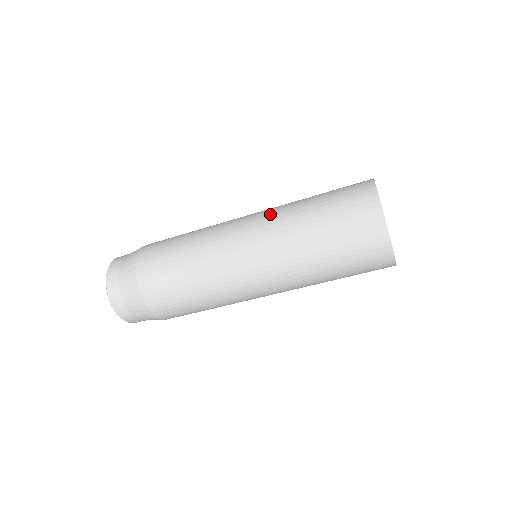
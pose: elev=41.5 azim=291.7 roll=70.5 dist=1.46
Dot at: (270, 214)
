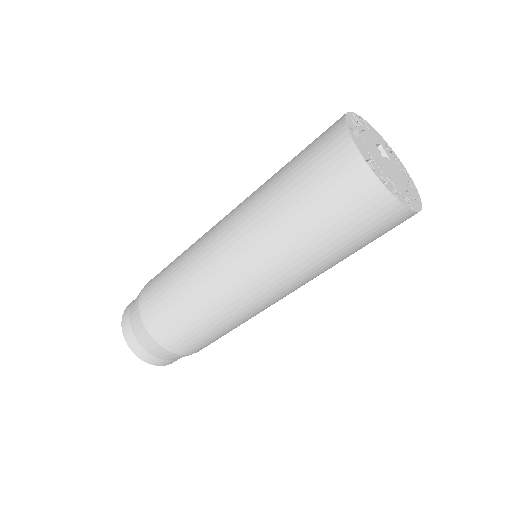
Dot at: occluded
